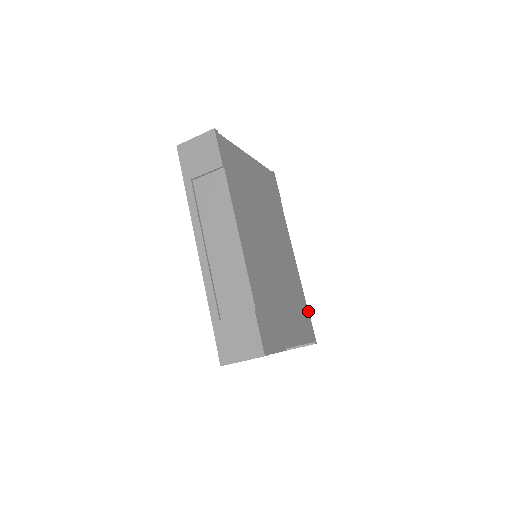
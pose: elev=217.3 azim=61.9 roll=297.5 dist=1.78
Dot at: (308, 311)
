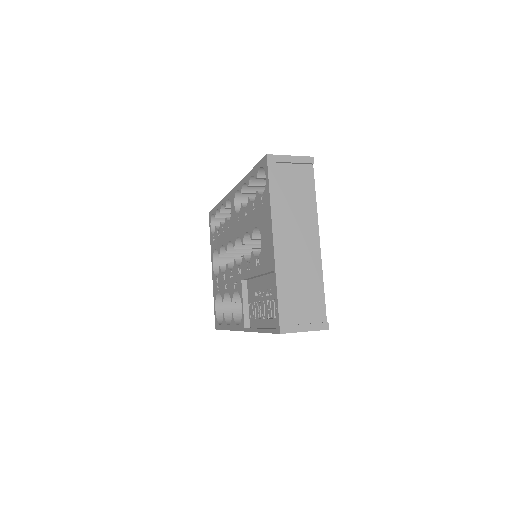
Dot at: occluded
